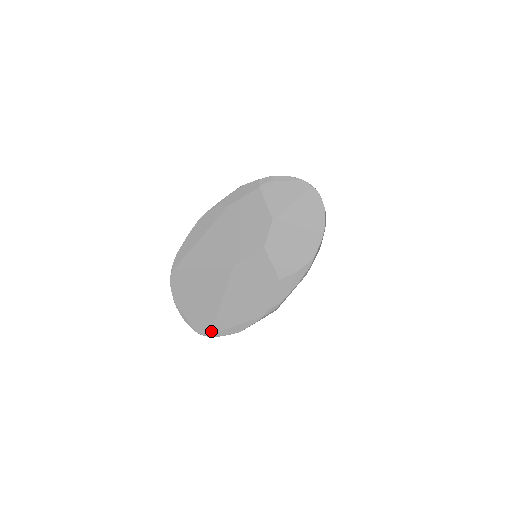
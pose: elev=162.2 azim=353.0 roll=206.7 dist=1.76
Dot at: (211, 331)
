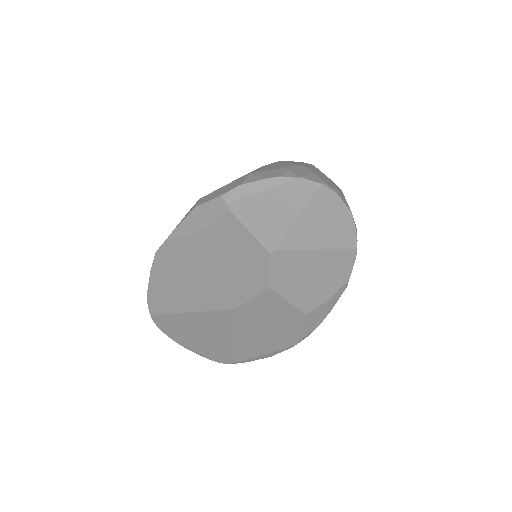
Dot at: (234, 361)
